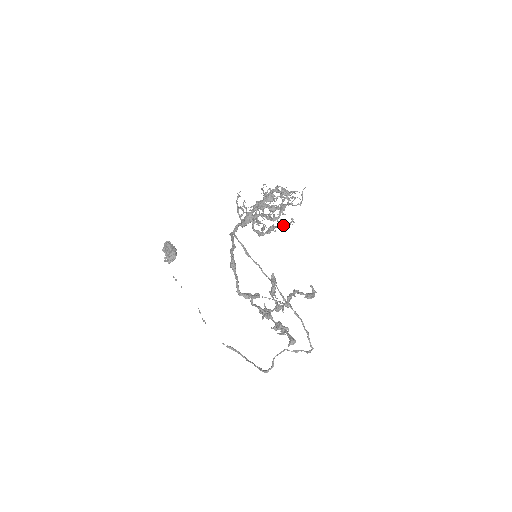
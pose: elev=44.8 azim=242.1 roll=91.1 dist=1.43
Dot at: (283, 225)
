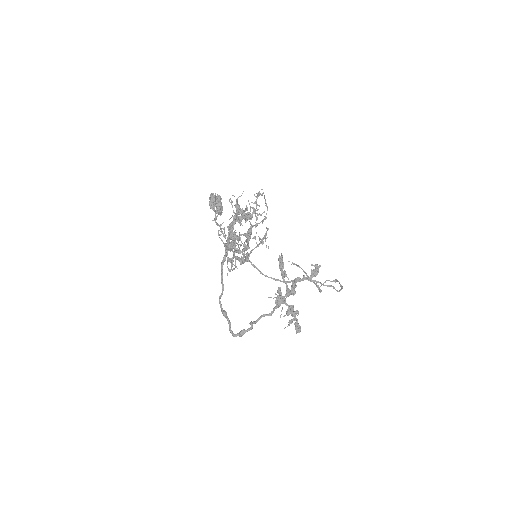
Dot at: (260, 239)
